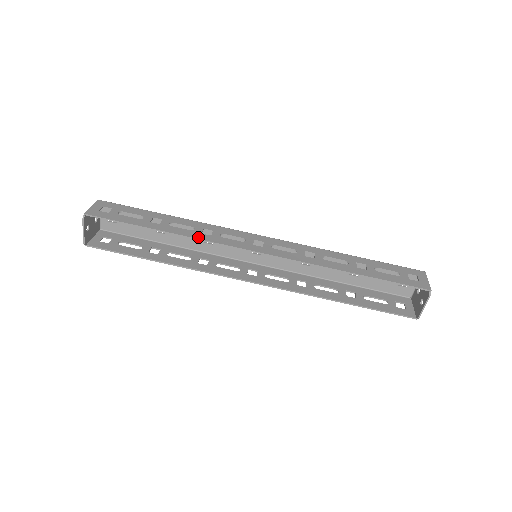
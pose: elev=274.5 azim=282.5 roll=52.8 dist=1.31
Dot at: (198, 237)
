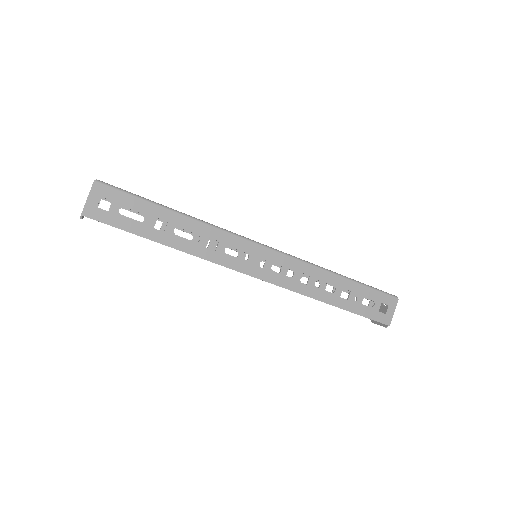
Dot at: (202, 255)
